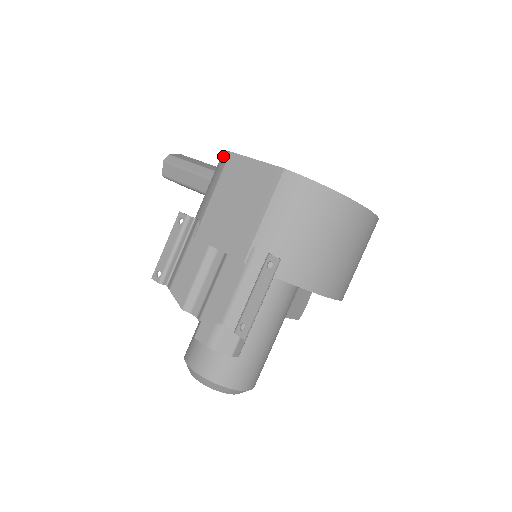
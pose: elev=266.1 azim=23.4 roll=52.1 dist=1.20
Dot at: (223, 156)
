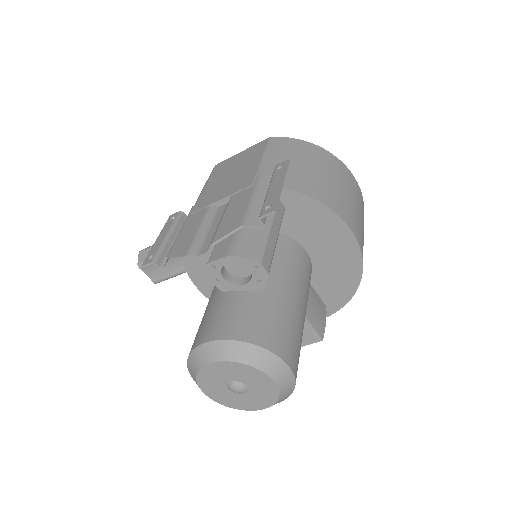
Dot at: occluded
